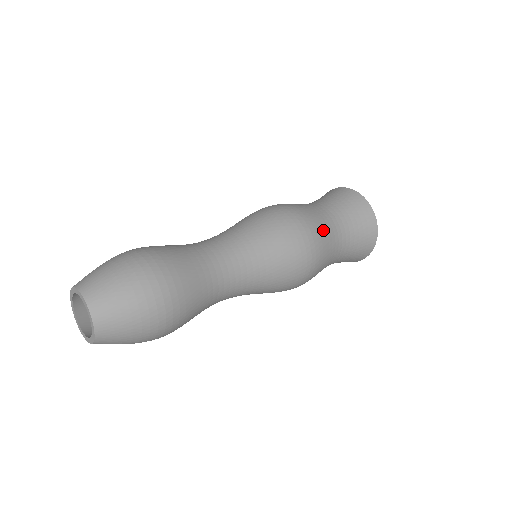
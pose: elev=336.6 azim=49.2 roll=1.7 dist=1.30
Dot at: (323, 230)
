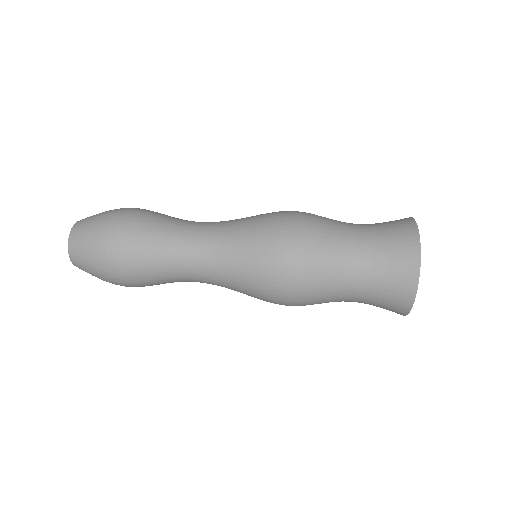
Dot at: (322, 260)
